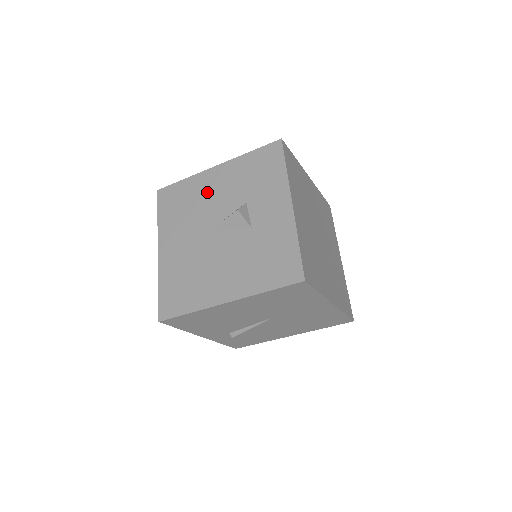
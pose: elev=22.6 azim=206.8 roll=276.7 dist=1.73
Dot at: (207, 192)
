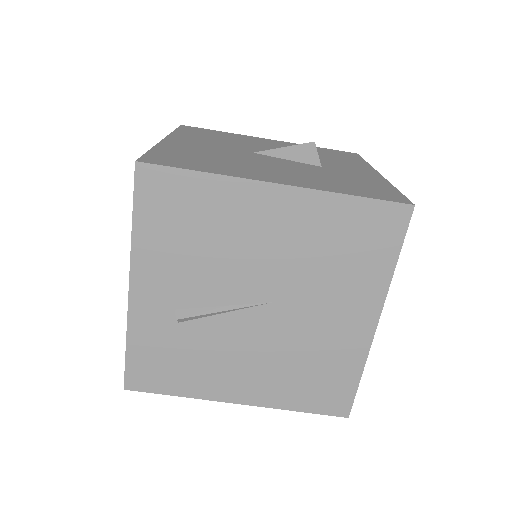
Dot at: (256, 142)
